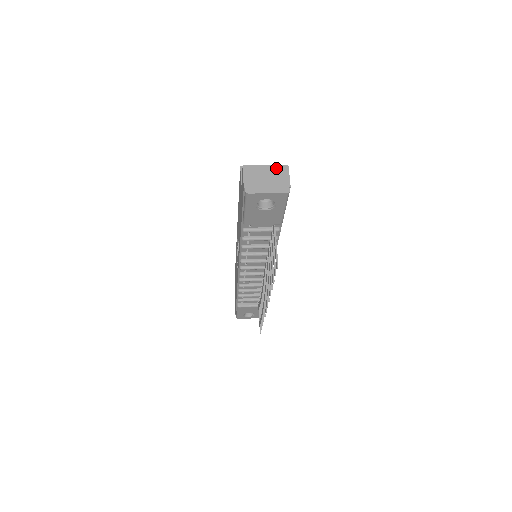
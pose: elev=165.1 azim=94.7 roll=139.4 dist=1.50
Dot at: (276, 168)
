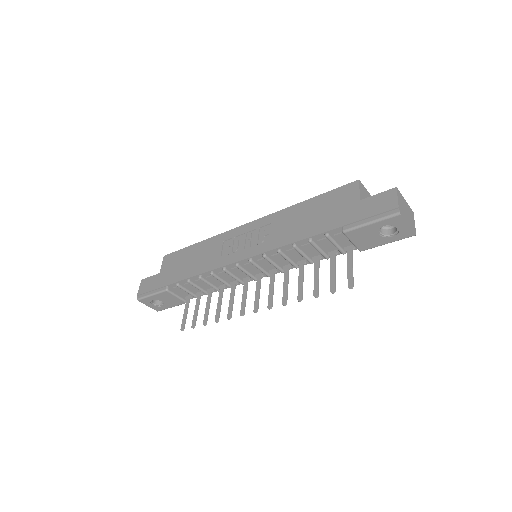
Dot at: (409, 208)
